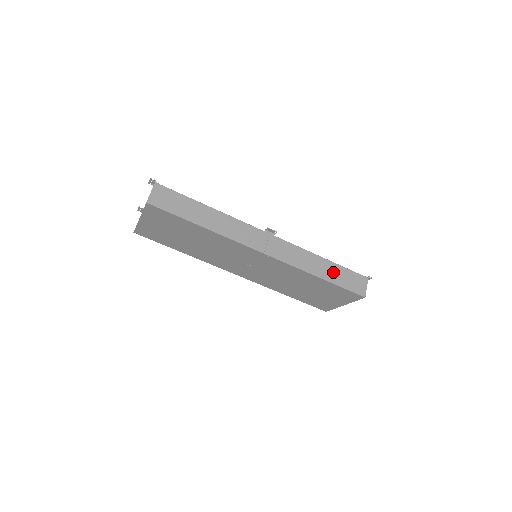
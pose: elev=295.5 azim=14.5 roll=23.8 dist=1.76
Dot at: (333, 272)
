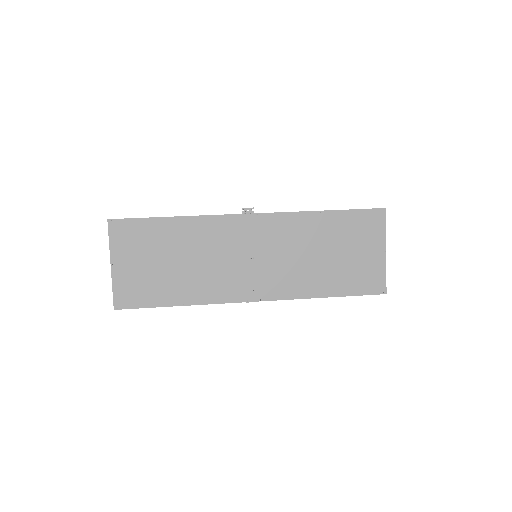
Dot at: occluded
